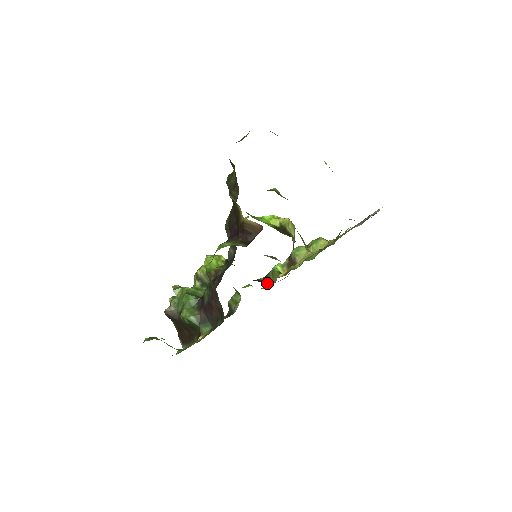
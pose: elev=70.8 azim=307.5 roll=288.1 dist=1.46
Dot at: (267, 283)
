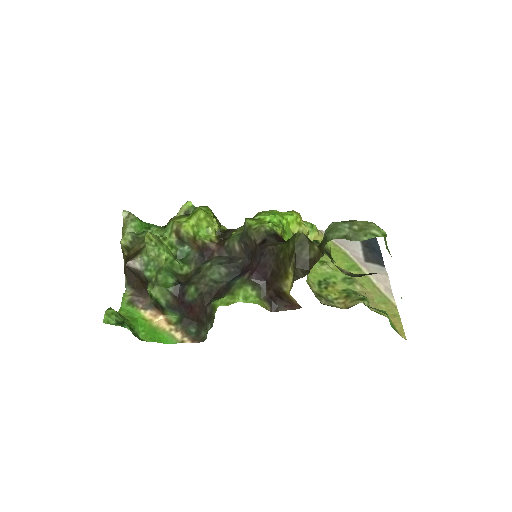
Dot at: occluded
